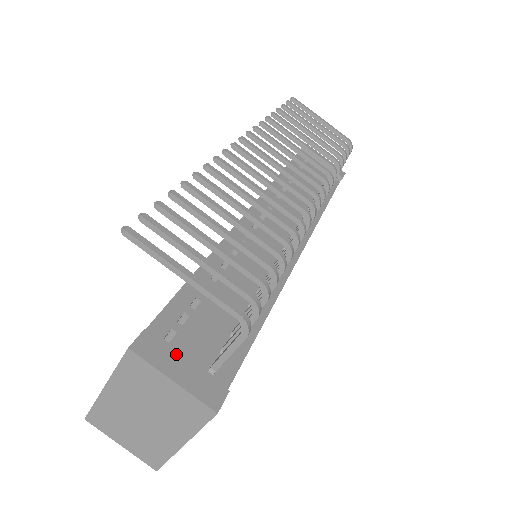
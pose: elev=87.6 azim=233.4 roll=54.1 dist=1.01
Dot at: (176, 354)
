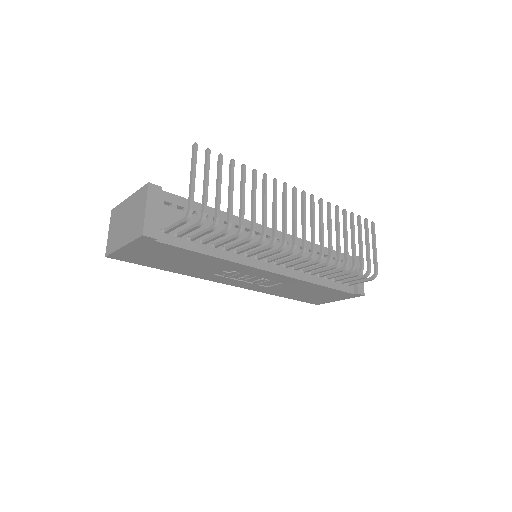
Dot at: (159, 206)
